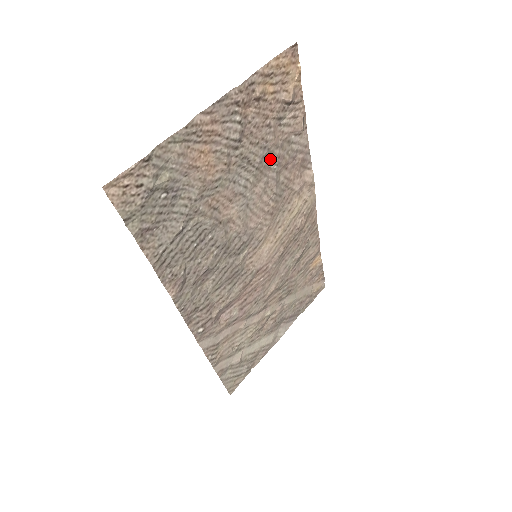
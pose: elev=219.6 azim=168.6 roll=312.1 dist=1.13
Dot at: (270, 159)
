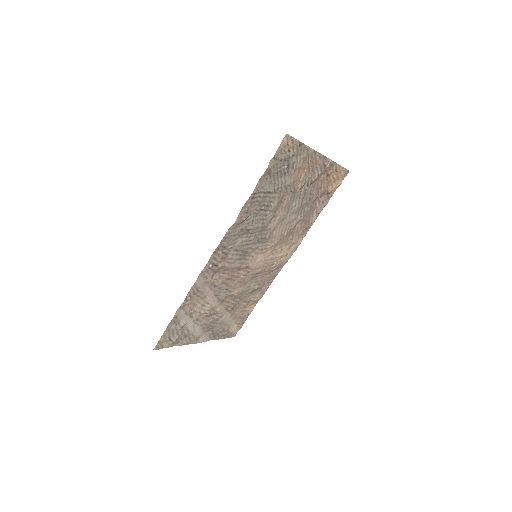
Dot at: (305, 209)
